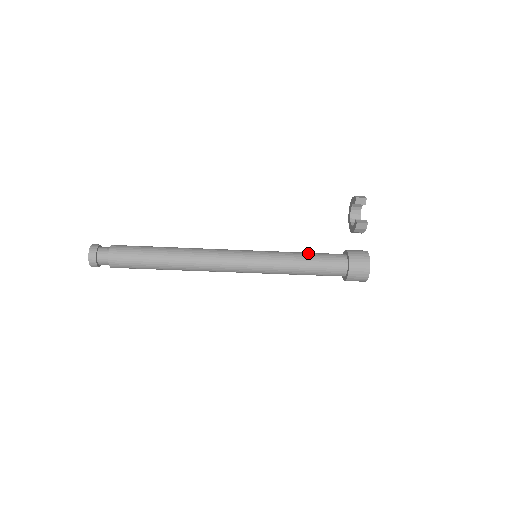
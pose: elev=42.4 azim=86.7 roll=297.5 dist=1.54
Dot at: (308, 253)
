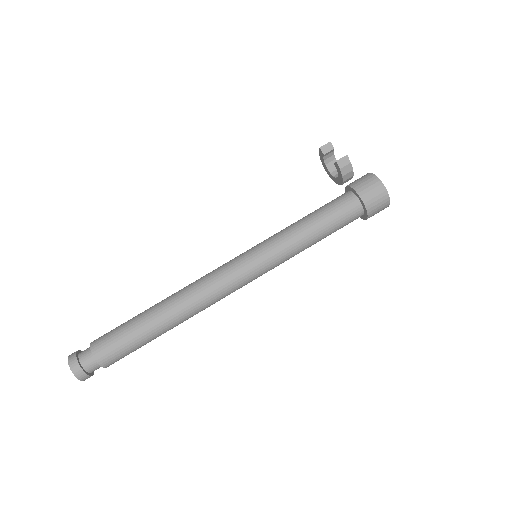
Dot at: (307, 215)
